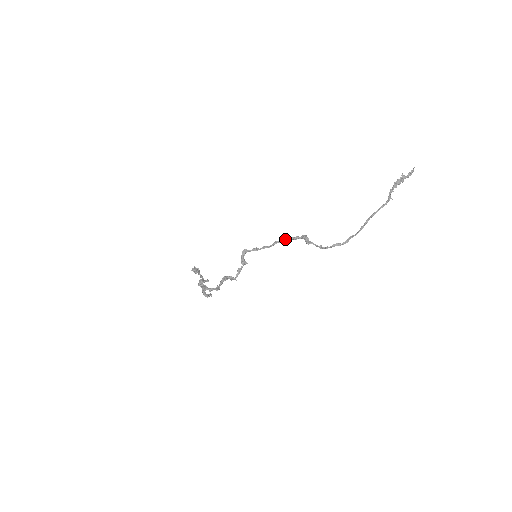
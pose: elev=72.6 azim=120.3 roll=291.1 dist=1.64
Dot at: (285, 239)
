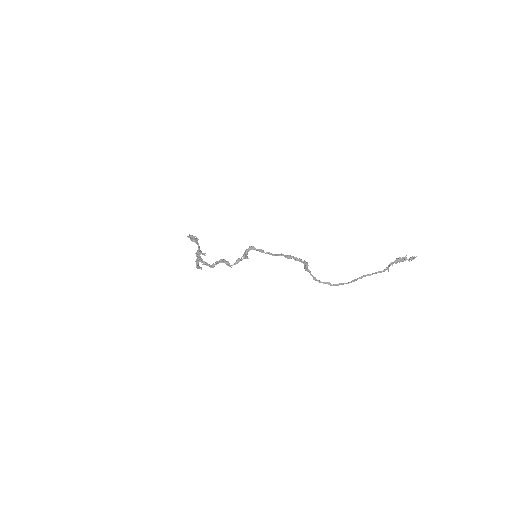
Dot at: (290, 256)
